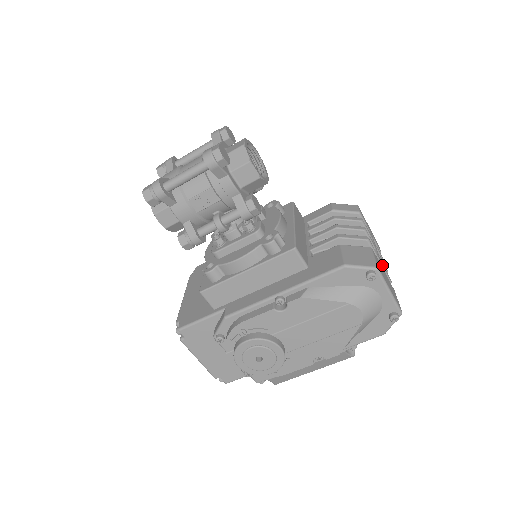
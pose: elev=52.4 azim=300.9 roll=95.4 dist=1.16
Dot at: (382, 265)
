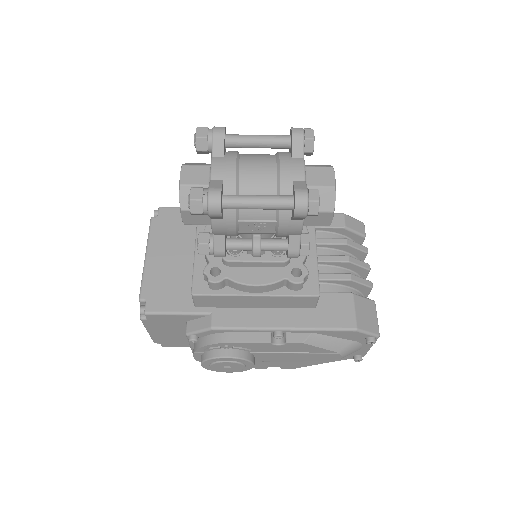
Dot at: occluded
